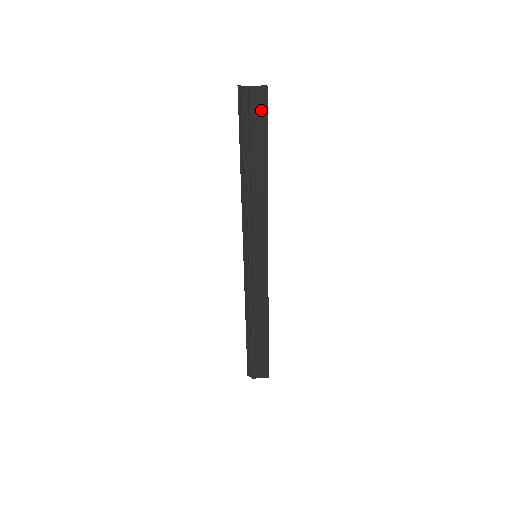
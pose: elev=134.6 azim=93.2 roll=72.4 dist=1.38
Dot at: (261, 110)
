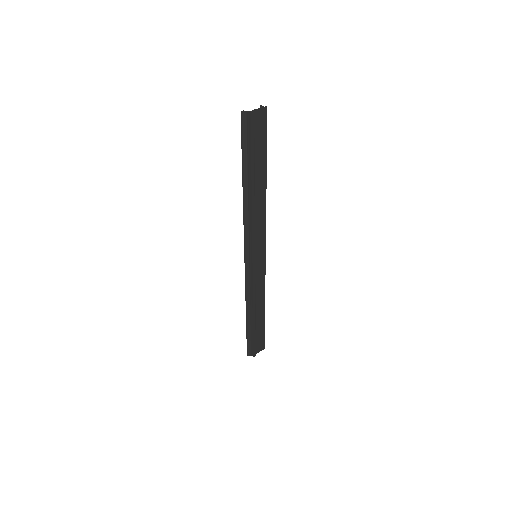
Dot at: (262, 129)
